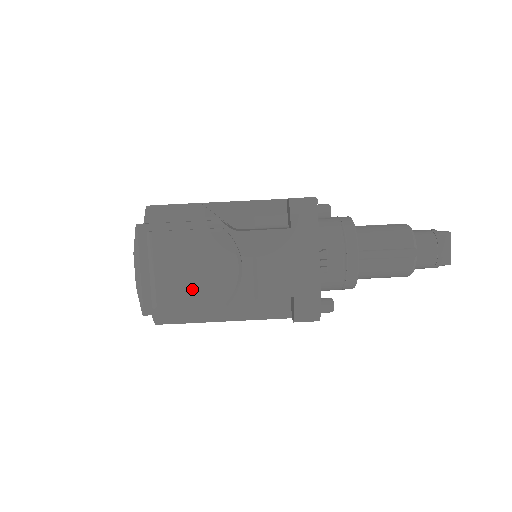
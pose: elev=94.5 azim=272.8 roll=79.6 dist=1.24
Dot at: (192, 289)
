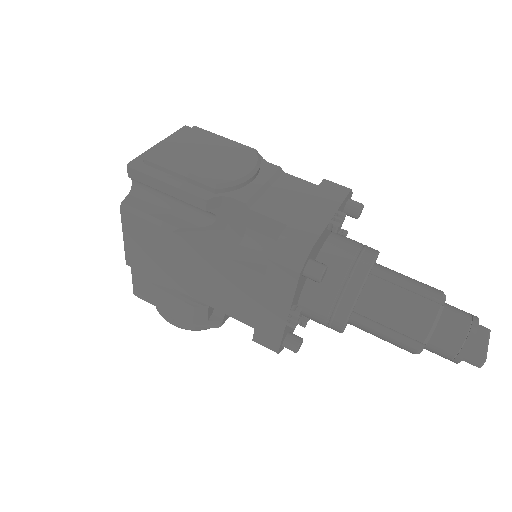
Dot at: (194, 162)
